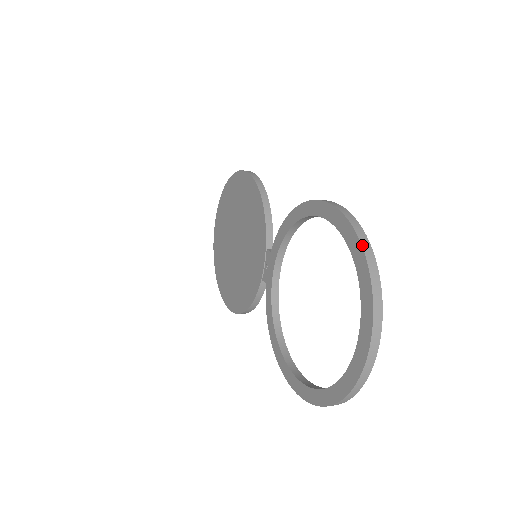
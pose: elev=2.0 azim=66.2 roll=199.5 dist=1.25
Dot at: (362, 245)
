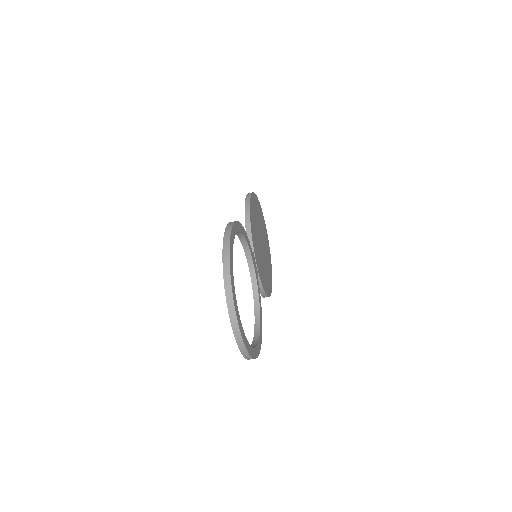
Dot at: (223, 255)
